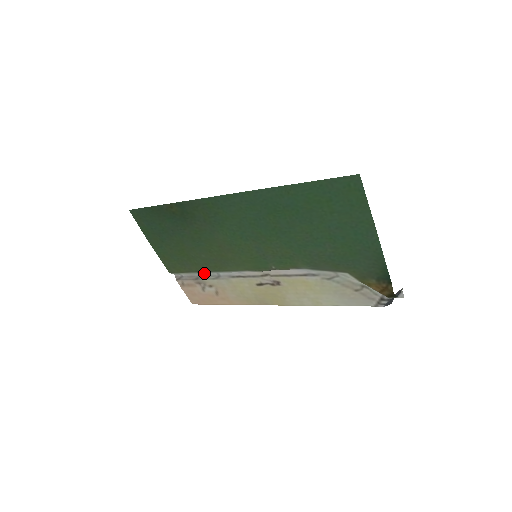
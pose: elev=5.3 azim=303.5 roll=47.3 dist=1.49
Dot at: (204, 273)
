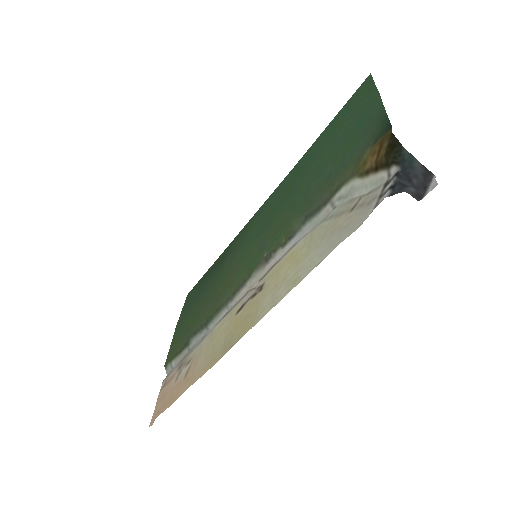
Dot at: (195, 342)
